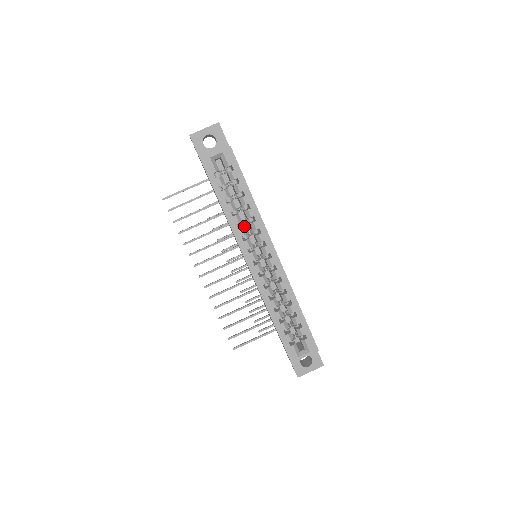
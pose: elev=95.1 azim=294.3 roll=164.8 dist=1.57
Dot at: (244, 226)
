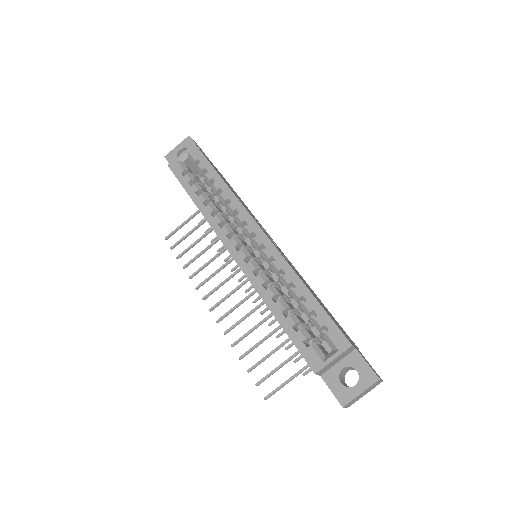
Dot at: occluded
